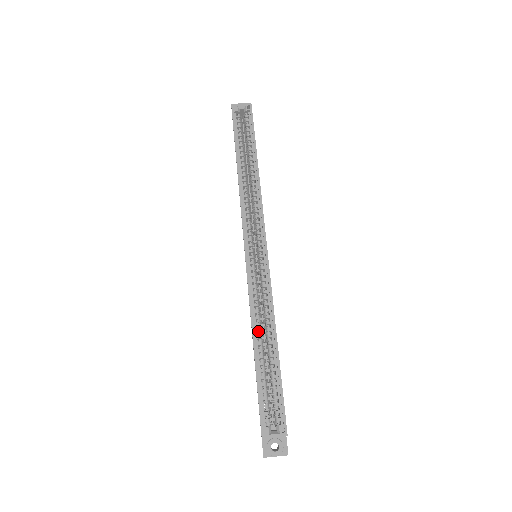
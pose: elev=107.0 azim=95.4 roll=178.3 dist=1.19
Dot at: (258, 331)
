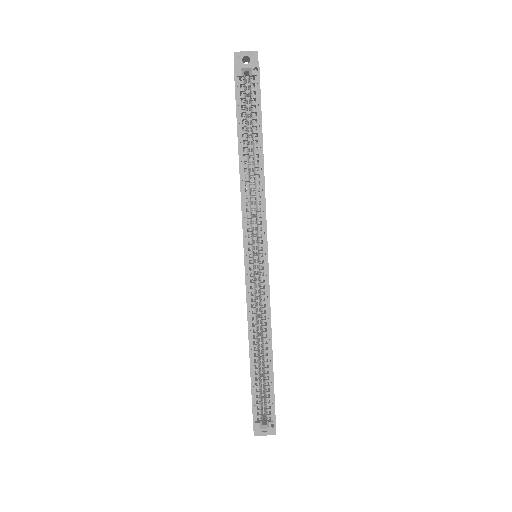
Dot at: (254, 340)
